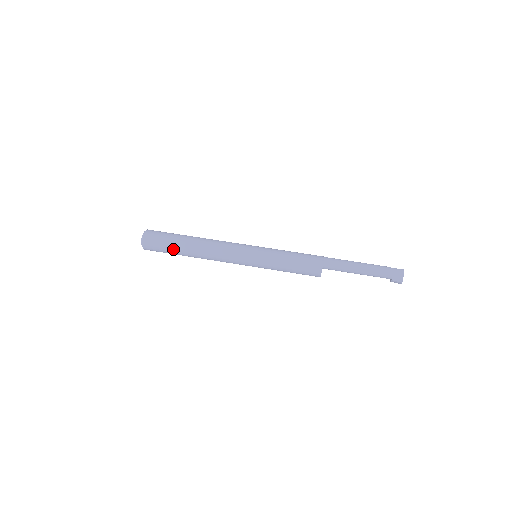
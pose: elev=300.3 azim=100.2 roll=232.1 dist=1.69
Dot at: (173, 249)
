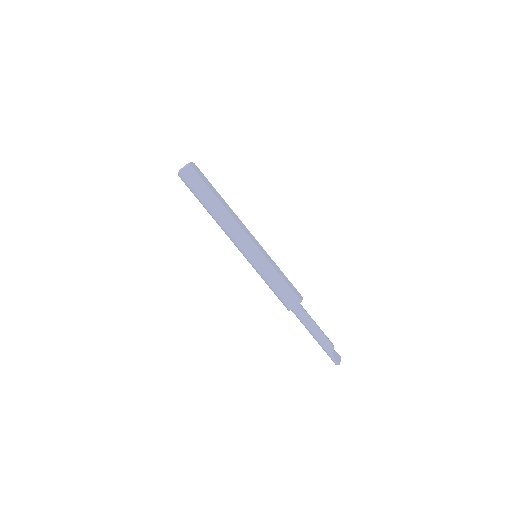
Dot at: occluded
